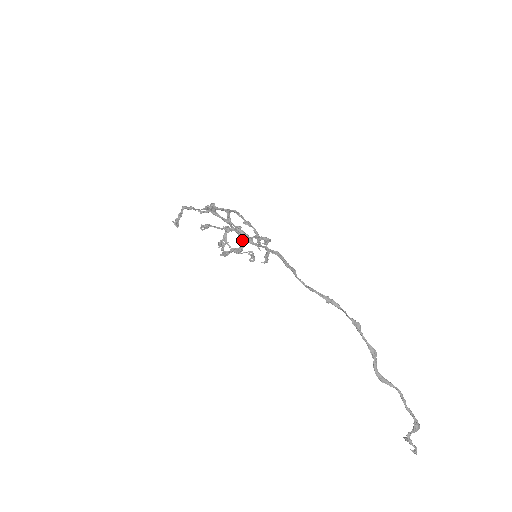
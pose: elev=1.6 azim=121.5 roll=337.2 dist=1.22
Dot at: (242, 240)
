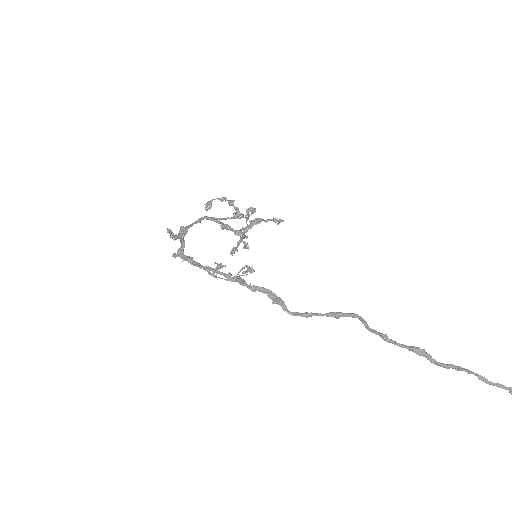
Dot at: occluded
